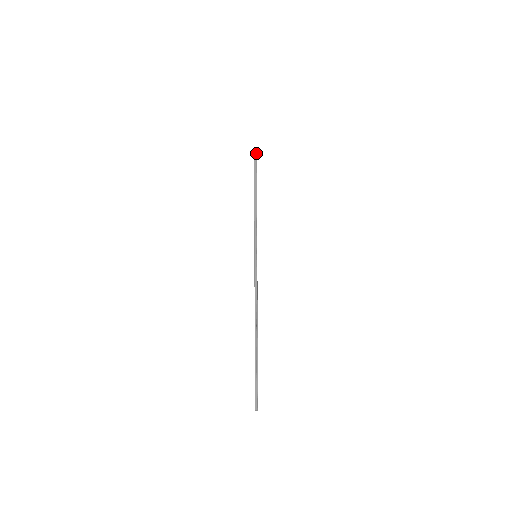
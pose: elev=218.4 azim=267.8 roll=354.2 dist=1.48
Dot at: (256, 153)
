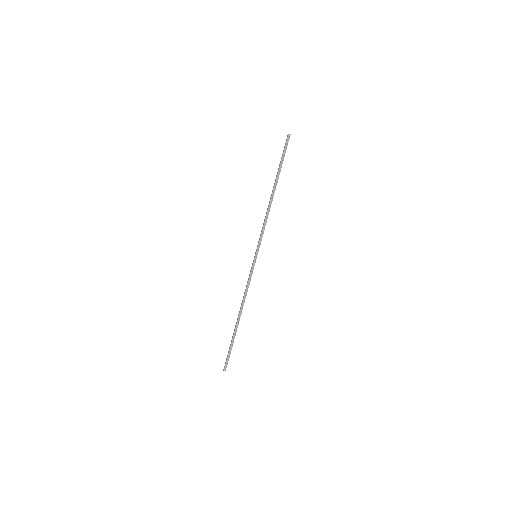
Dot at: (288, 141)
